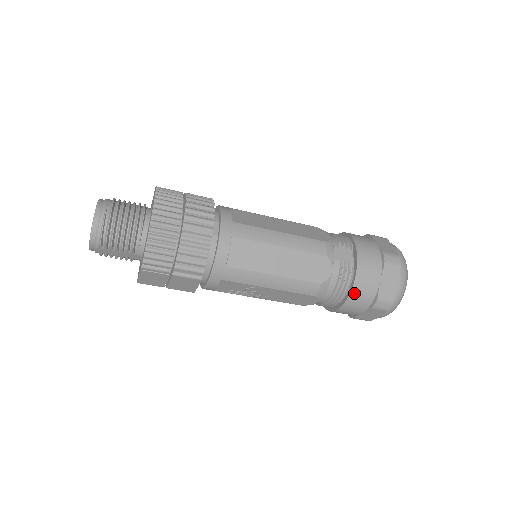
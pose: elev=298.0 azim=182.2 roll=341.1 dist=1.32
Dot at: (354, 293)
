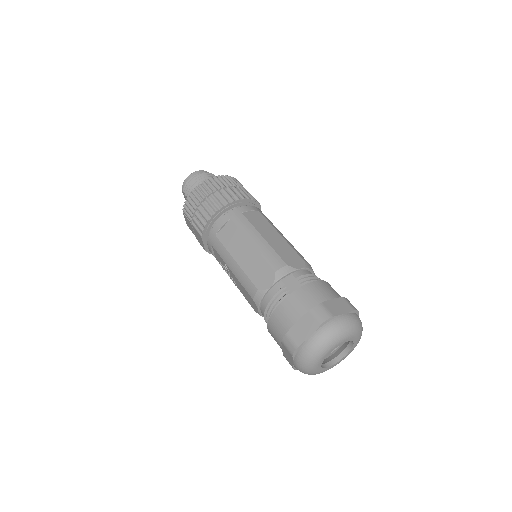
Dot at: (275, 316)
